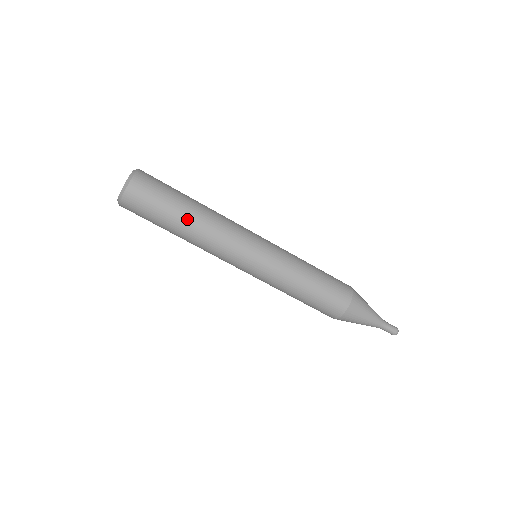
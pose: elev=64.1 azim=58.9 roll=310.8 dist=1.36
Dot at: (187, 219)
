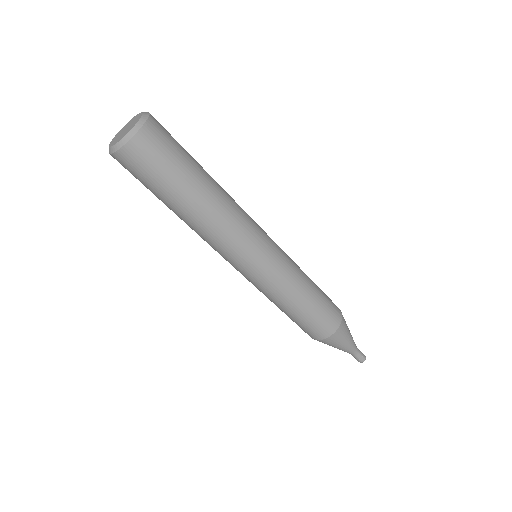
Dot at: (205, 189)
